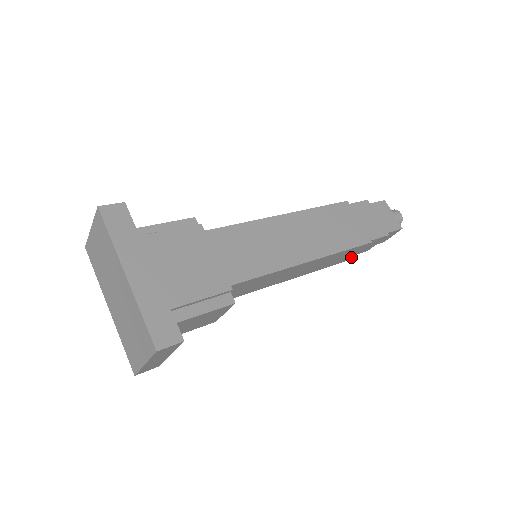
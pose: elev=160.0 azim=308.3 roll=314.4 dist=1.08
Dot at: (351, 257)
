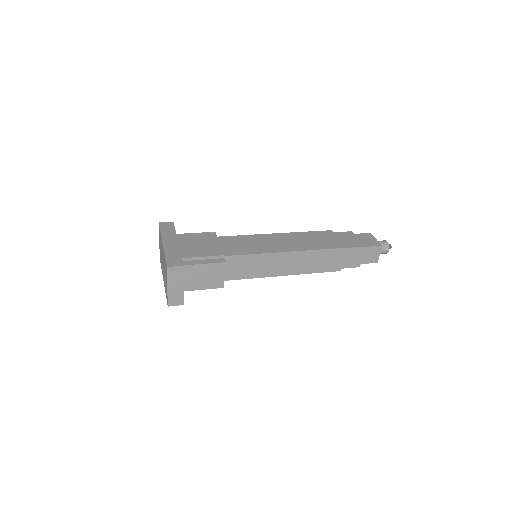
Dot at: (340, 266)
